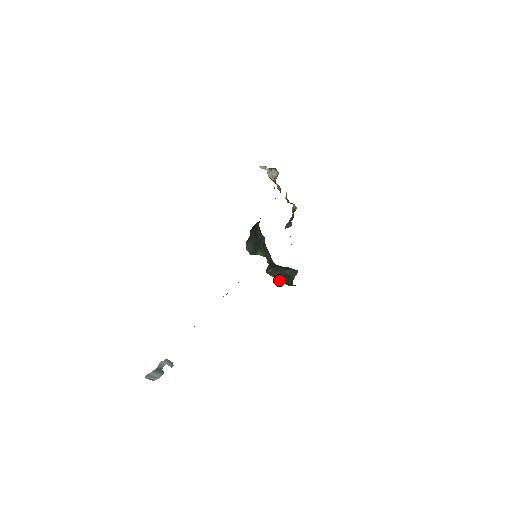
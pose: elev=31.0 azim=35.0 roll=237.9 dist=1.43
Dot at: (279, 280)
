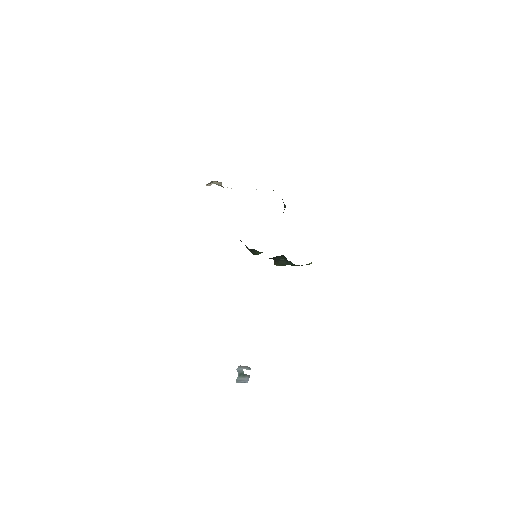
Dot at: (292, 265)
